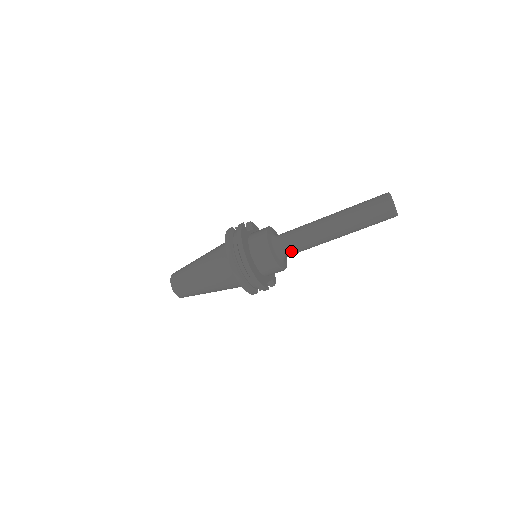
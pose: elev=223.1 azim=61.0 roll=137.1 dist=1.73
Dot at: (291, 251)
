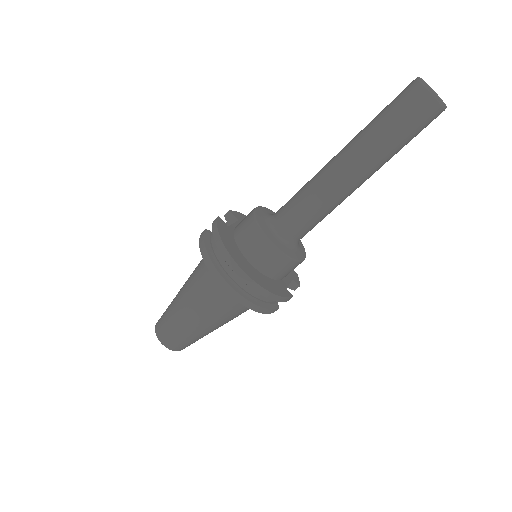
Dot at: (302, 230)
